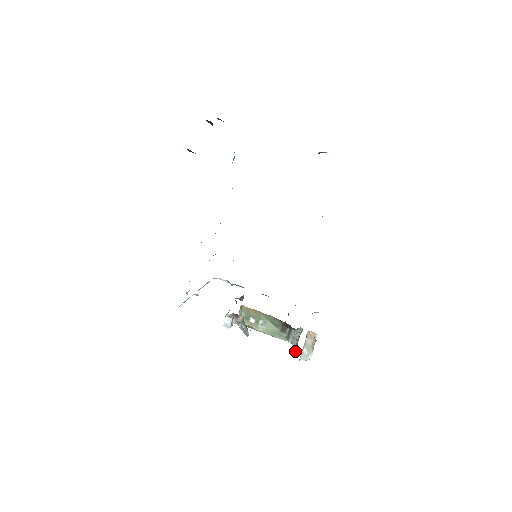
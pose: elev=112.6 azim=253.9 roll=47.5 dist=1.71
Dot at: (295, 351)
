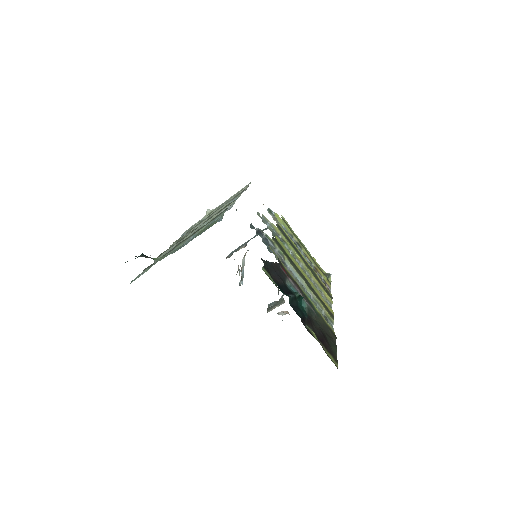
Dot at: (281, 297)
